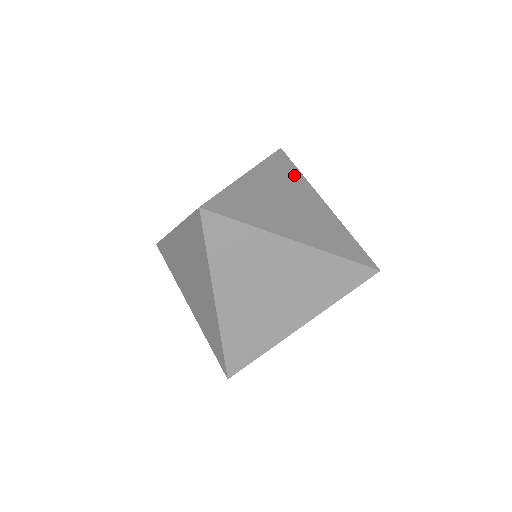
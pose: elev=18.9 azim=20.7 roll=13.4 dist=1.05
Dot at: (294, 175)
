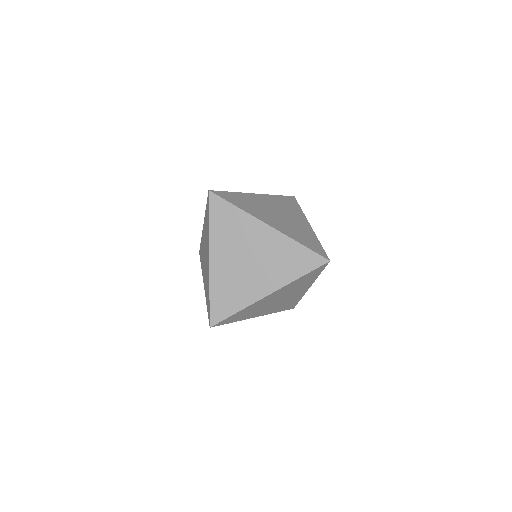
Dot at: (294, 207)
